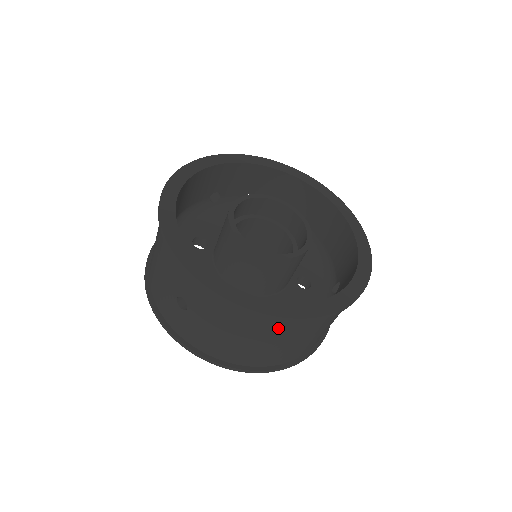
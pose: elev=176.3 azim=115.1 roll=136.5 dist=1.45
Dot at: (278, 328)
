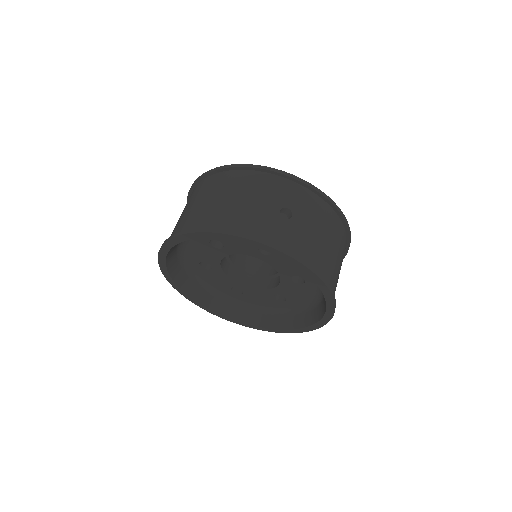
Dot at: (341, 240)
